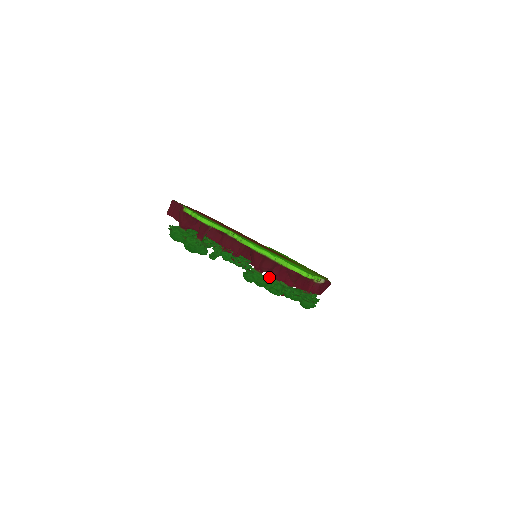
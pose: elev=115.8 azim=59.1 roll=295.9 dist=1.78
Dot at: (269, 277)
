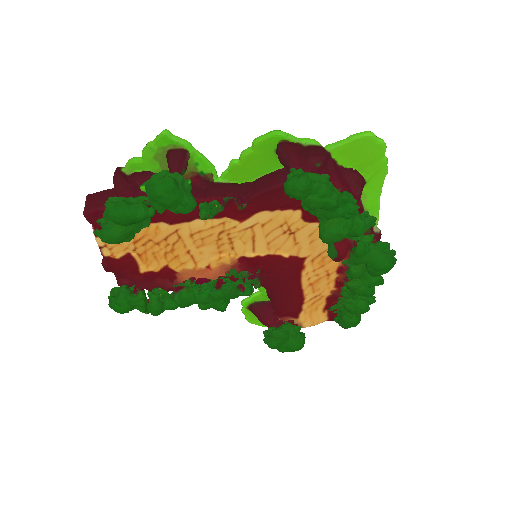
Dot at: occluded
